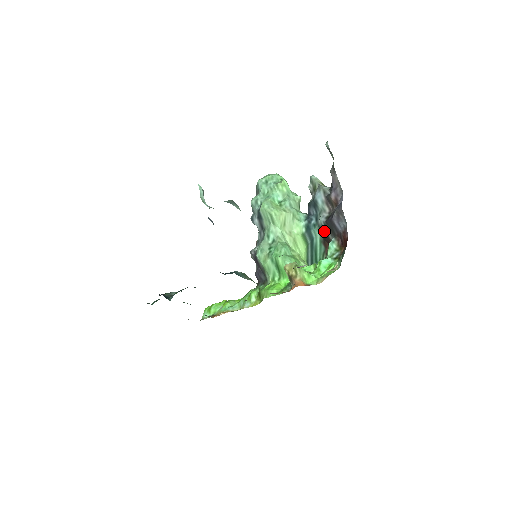
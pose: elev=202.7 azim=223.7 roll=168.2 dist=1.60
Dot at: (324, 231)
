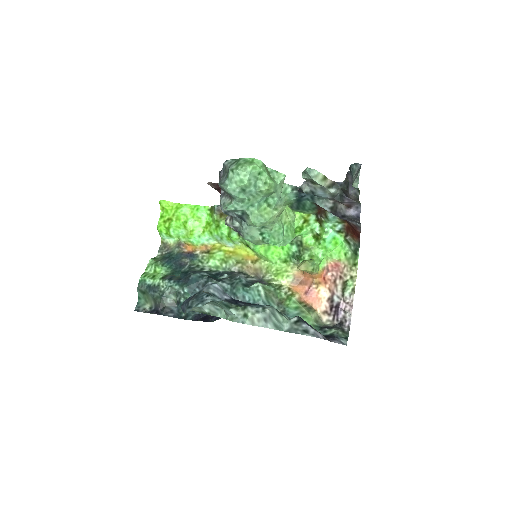
Dot at: occluded
